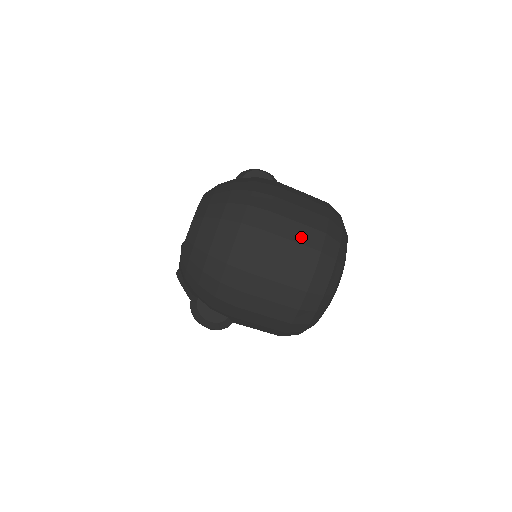
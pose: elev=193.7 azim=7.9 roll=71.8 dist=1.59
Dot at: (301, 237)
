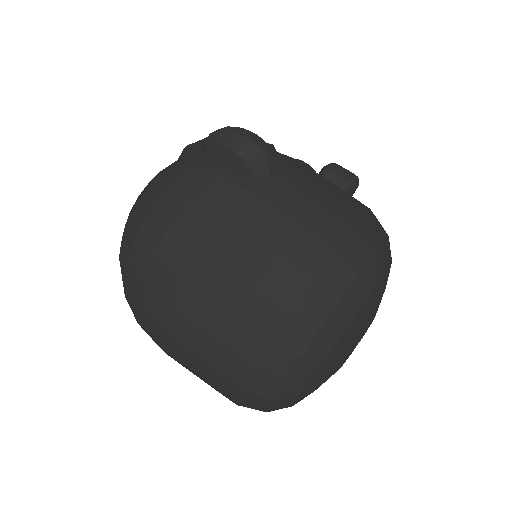
Dot at: (211, 360)
